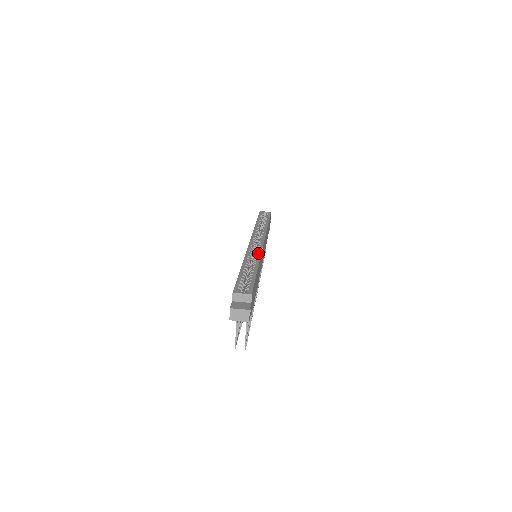
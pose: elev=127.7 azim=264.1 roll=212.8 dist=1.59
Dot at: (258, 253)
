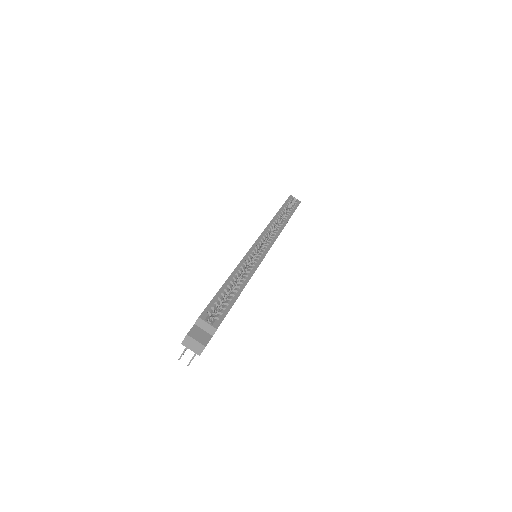
Dot at: (256, 263)
